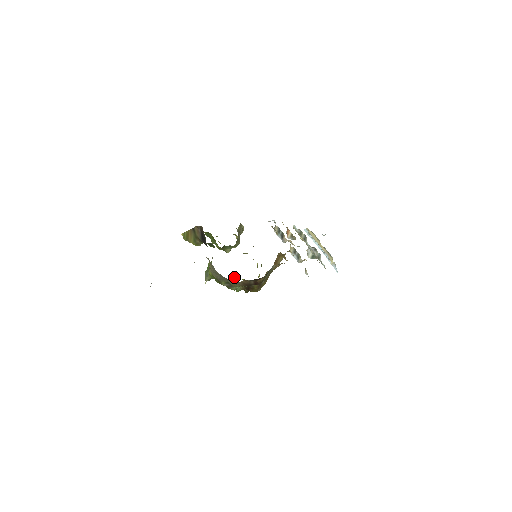
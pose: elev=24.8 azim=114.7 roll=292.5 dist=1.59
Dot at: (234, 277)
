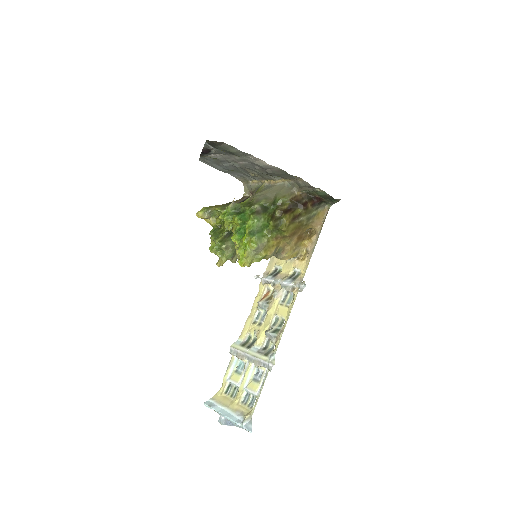
Dot at: (245, 231)
